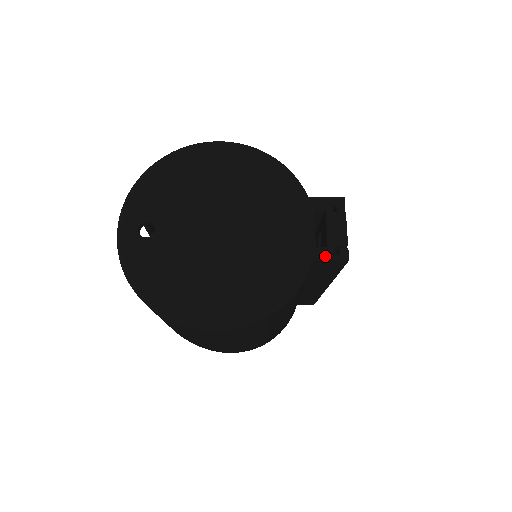
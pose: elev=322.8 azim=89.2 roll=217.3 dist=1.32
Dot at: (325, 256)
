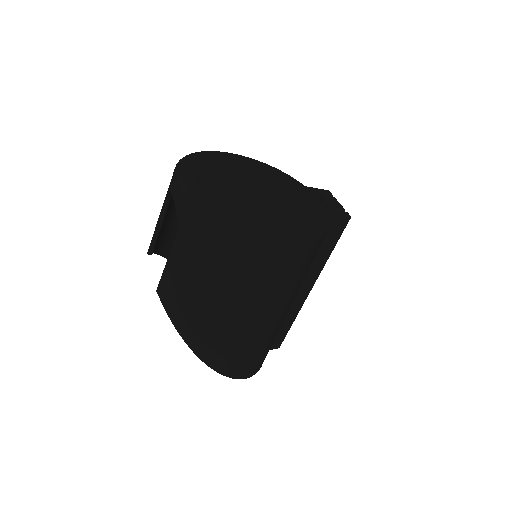
Dot at: (336, 213)
